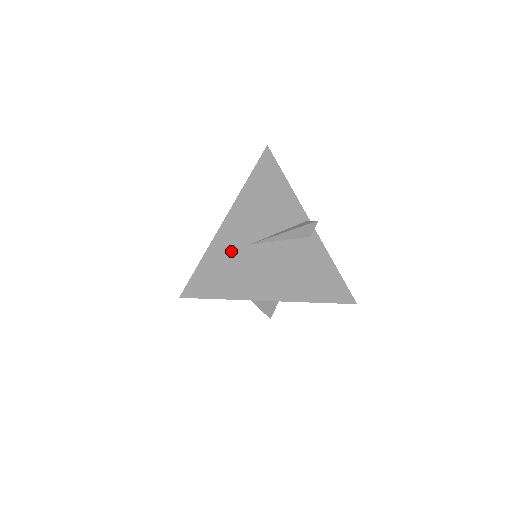
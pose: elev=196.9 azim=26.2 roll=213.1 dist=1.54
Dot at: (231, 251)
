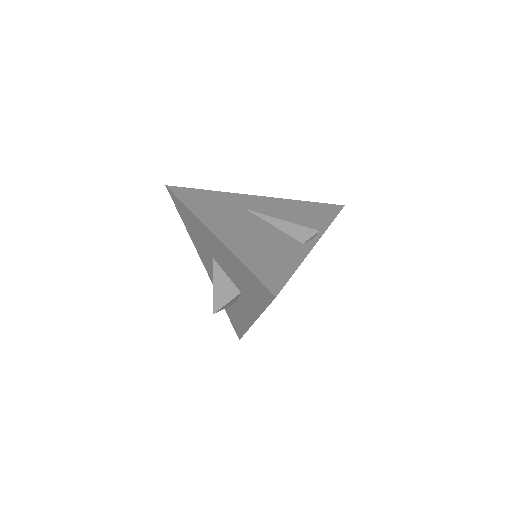
Dot at: (229, 202)
